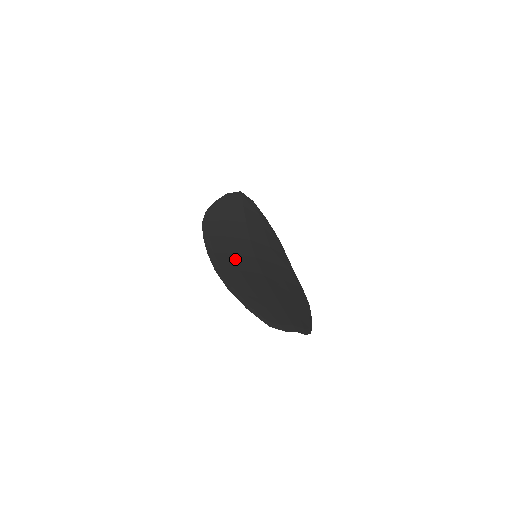
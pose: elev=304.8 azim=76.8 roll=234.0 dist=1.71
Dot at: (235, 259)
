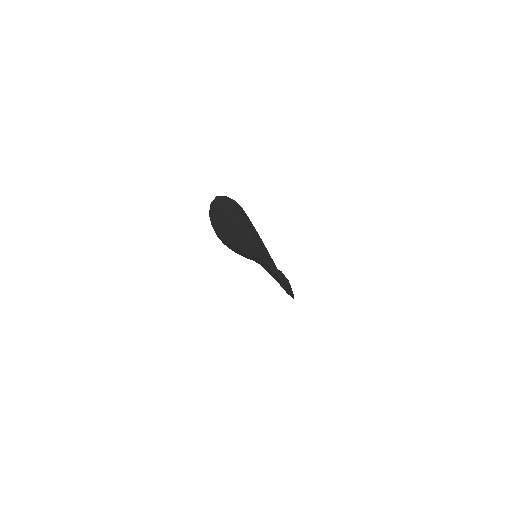
Dot at: occluded
